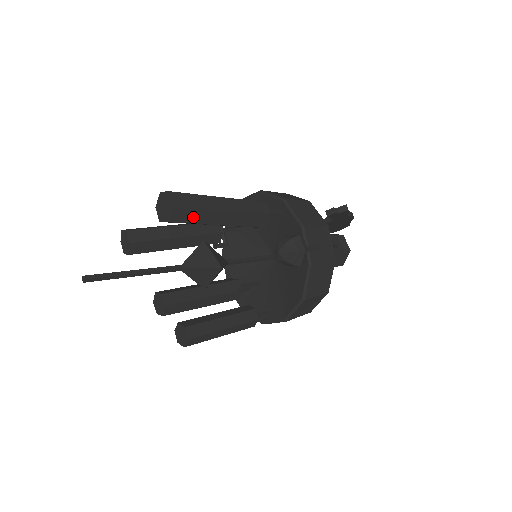
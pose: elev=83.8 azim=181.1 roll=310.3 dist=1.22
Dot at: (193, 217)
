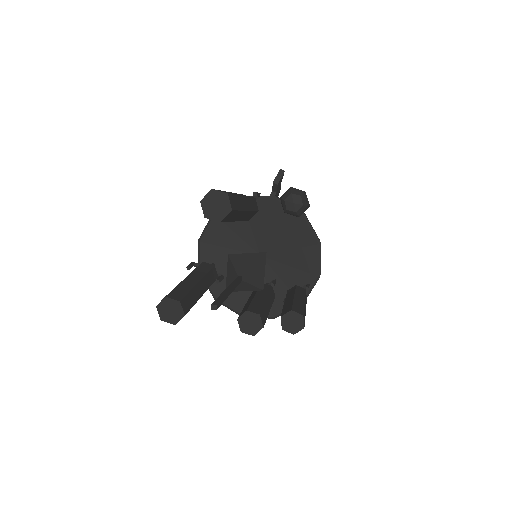
Dot at: (236, 204)
